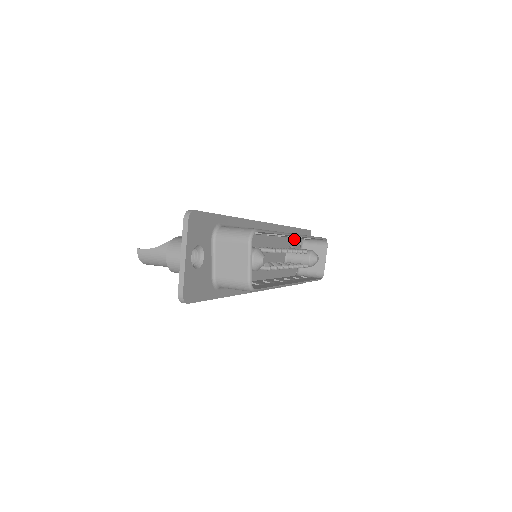
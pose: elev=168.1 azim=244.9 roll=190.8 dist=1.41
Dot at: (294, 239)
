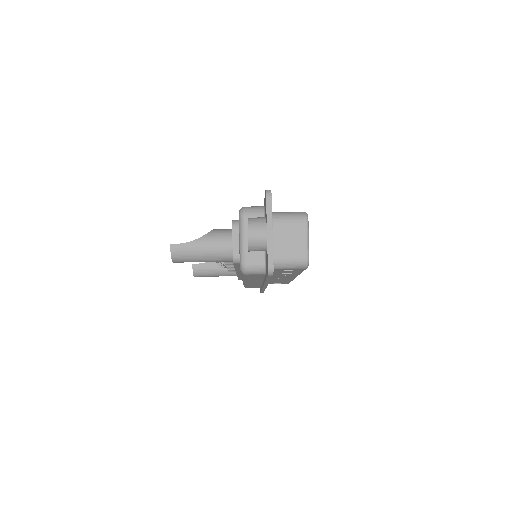
Dot at: occluded
